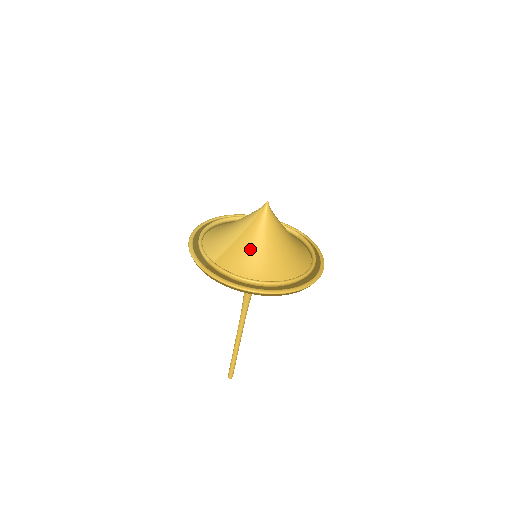
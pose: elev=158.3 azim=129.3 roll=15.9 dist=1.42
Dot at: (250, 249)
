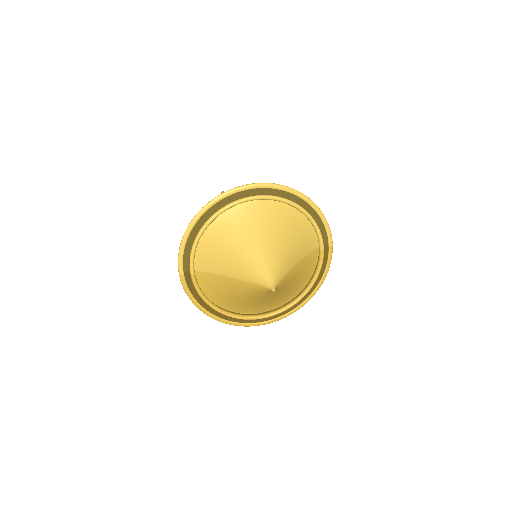
Dot at: (234, 293)
